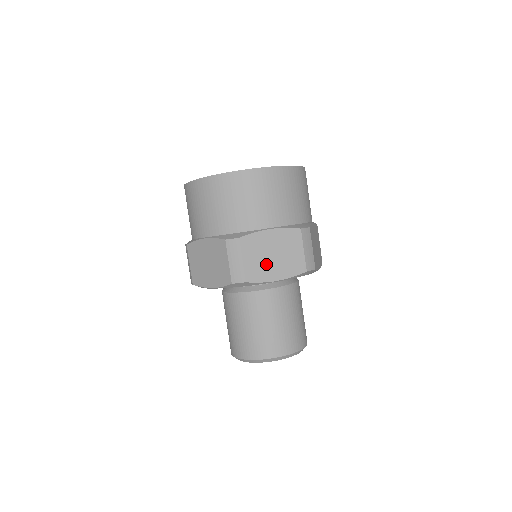
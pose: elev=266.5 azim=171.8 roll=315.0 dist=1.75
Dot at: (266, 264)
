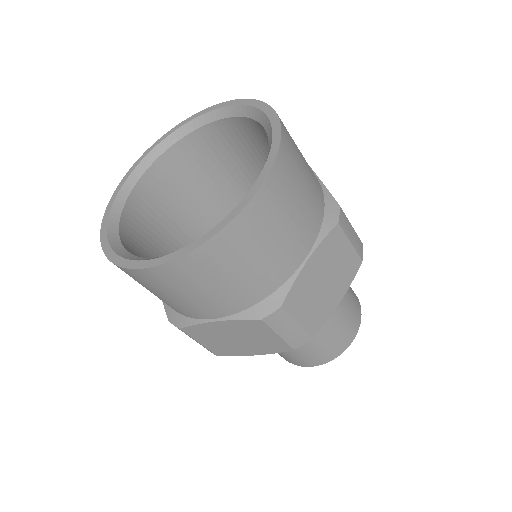
Dot at: (231, 345)
